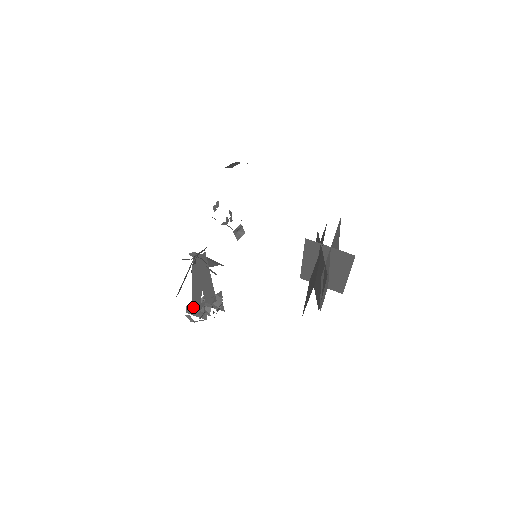
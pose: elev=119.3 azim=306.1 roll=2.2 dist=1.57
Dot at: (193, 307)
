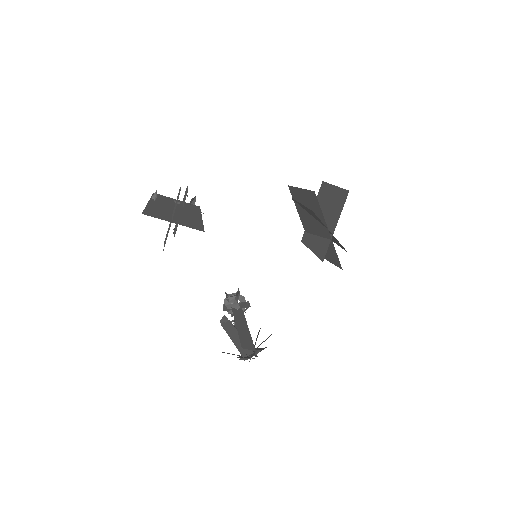
Dot at: occluded
